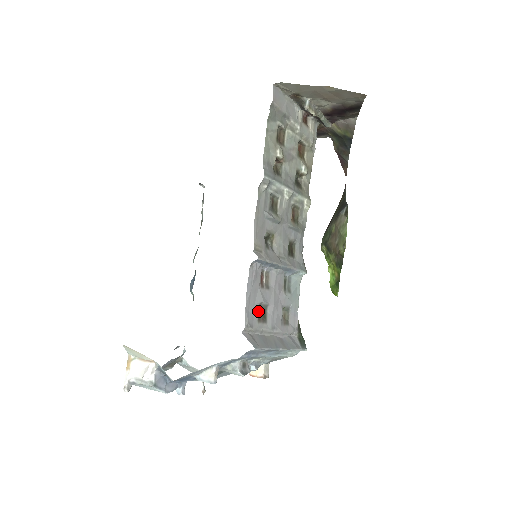
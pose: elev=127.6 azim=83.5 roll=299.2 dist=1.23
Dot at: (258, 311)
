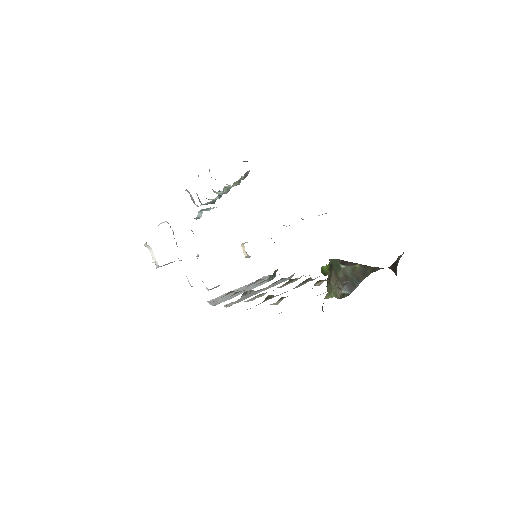
Dot at: (228, 292)
